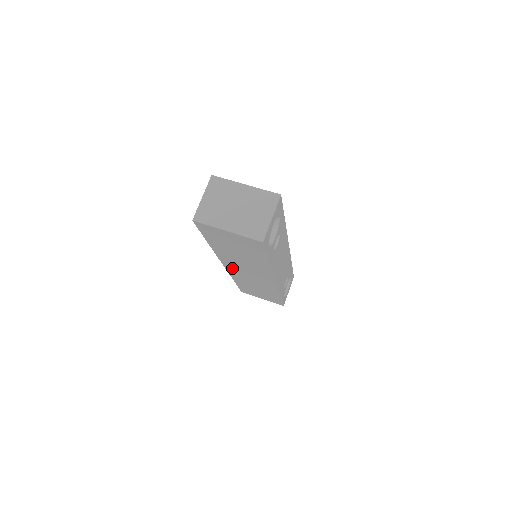
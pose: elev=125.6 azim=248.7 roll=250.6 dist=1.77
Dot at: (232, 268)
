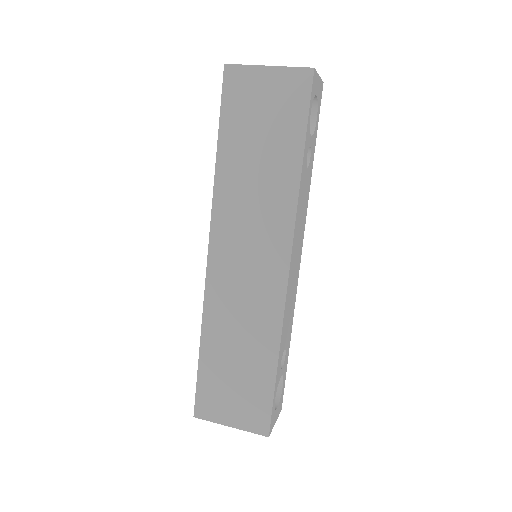
Dot at: (221, 257)
